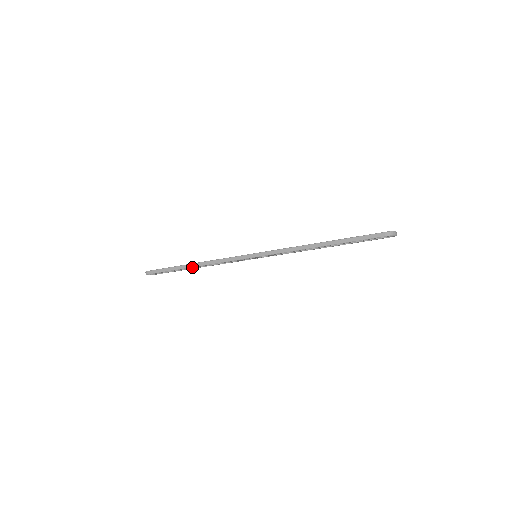
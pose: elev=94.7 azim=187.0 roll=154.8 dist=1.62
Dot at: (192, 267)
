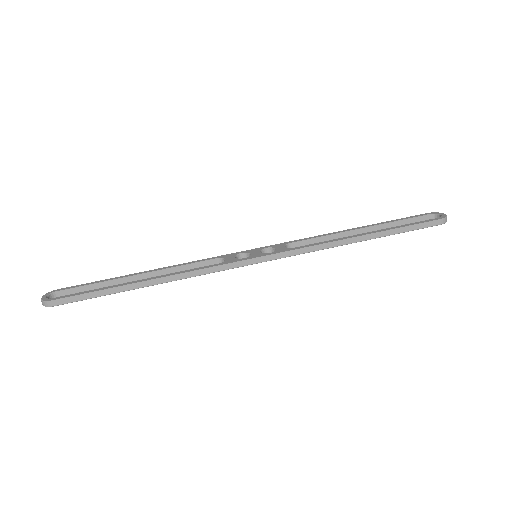
Dot at: (148, 286)
